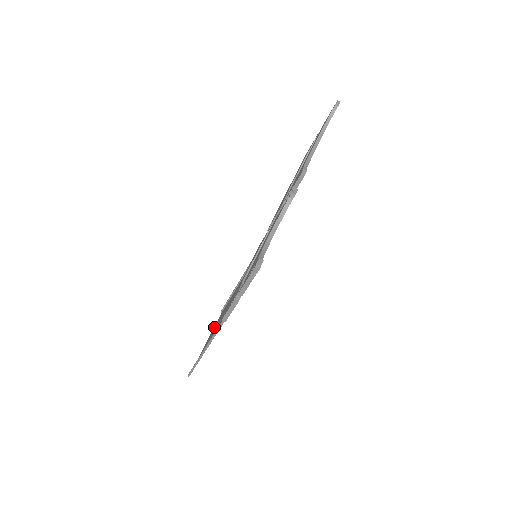
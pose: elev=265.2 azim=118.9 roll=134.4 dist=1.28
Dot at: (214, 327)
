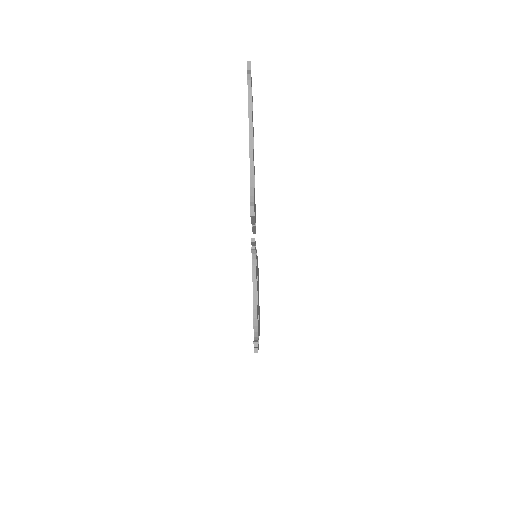
Dot at: occluded
